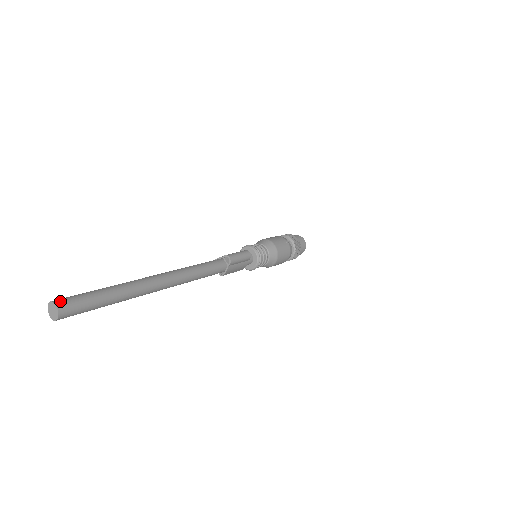
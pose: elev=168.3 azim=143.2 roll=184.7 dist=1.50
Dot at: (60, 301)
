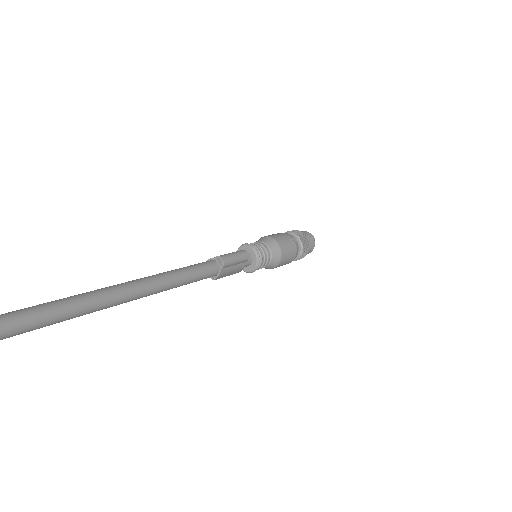
Dot at: out of frame
